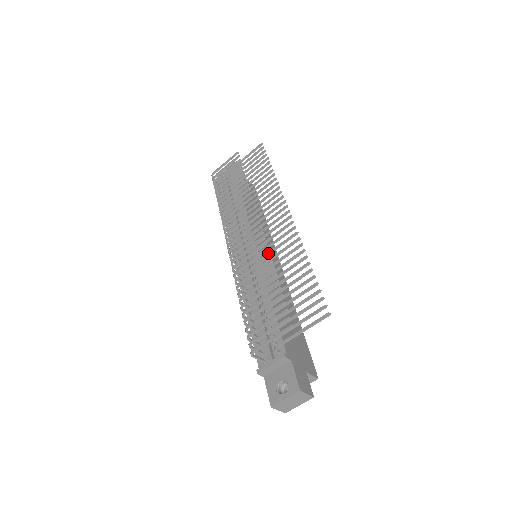
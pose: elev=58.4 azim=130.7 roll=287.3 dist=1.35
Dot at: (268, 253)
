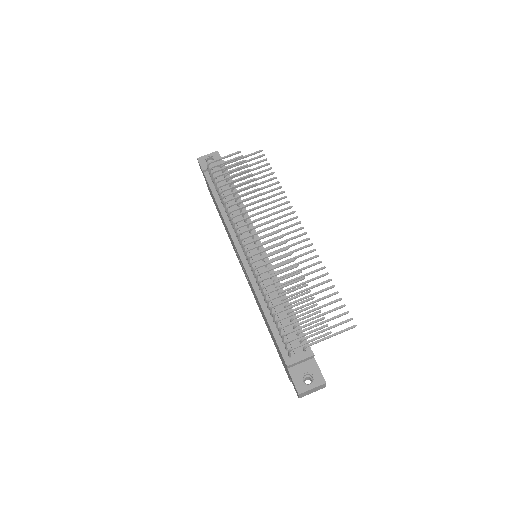
Dot at: occluded
